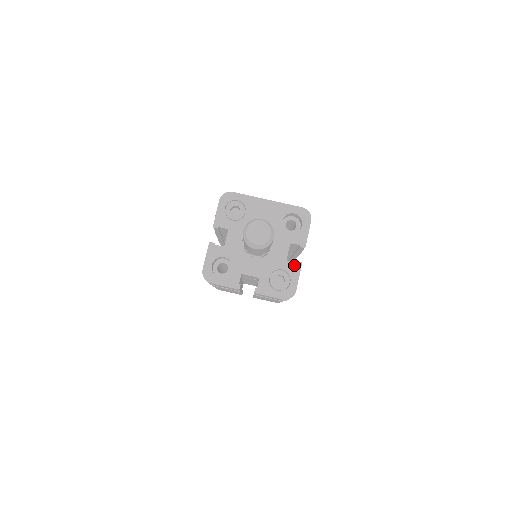
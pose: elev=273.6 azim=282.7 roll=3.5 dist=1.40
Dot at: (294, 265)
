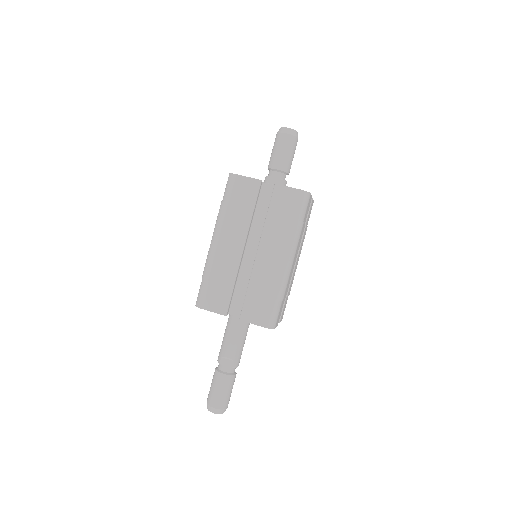
Dot at: occluded
